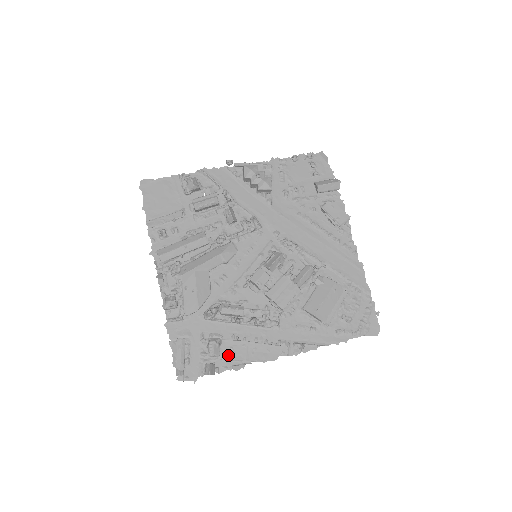
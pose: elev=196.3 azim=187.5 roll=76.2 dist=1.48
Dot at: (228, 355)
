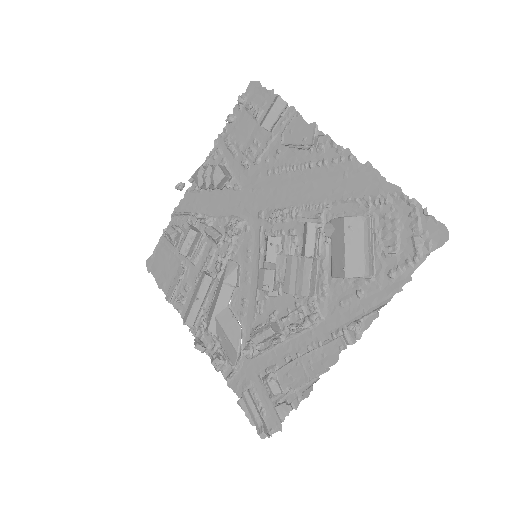
Dot at: (290, 385)
